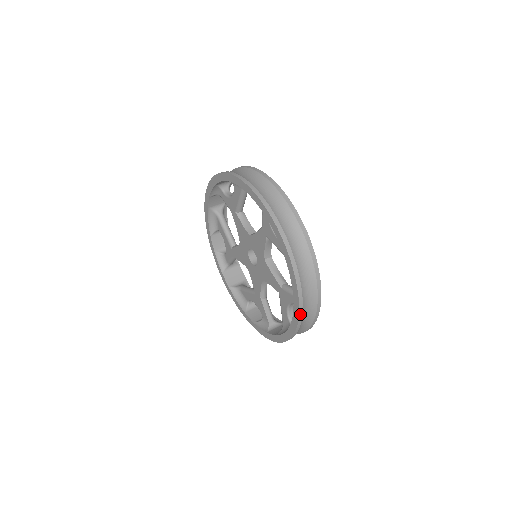
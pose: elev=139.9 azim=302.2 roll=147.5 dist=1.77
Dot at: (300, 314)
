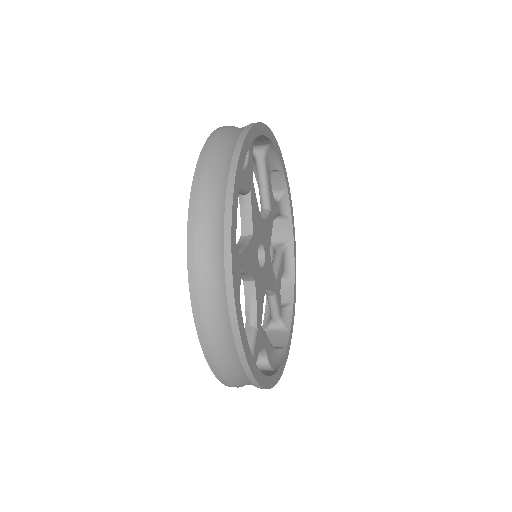
Dot at: (190, 248)
